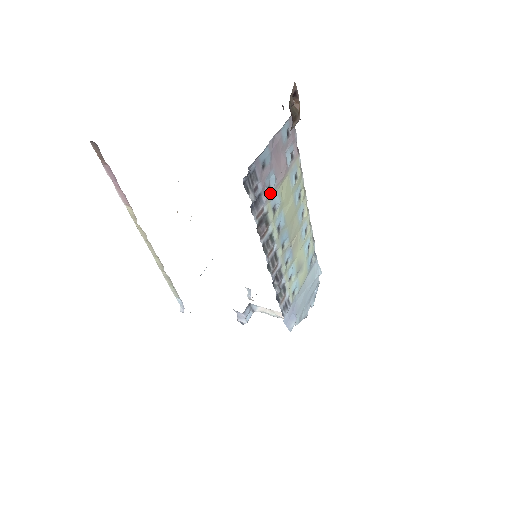
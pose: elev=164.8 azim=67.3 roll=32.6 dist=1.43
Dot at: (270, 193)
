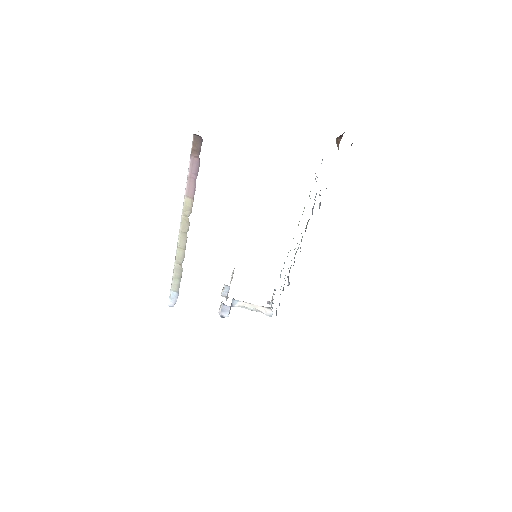
Dot at: occluded
